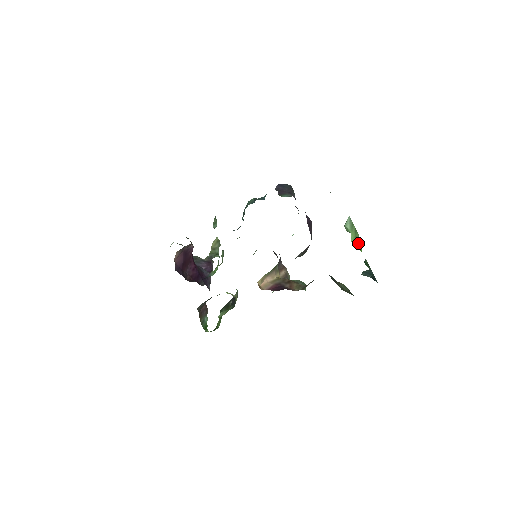
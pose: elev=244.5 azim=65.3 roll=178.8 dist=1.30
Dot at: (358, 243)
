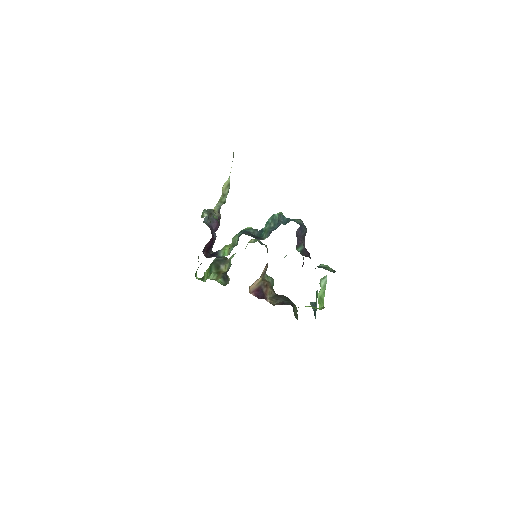
Dot at: (321, 302)
